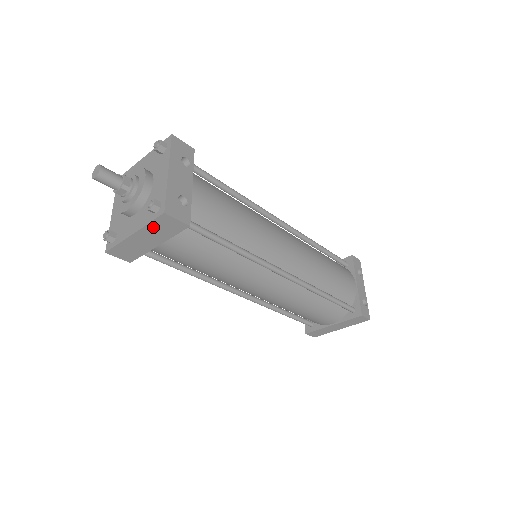
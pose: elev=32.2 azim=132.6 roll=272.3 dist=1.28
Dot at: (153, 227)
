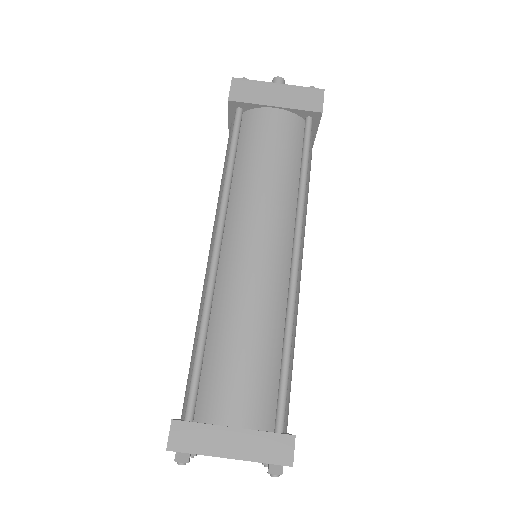
Dot at: (299, 91)
